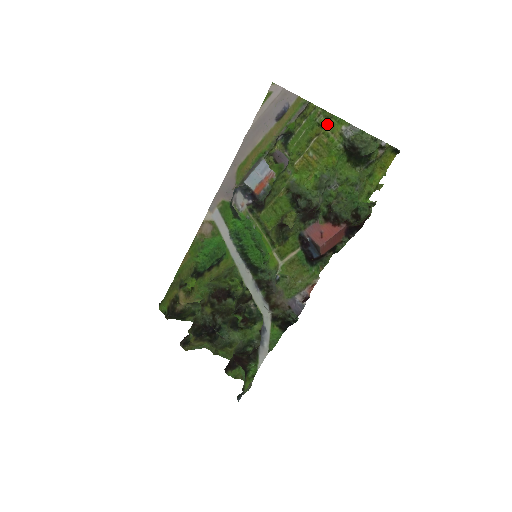
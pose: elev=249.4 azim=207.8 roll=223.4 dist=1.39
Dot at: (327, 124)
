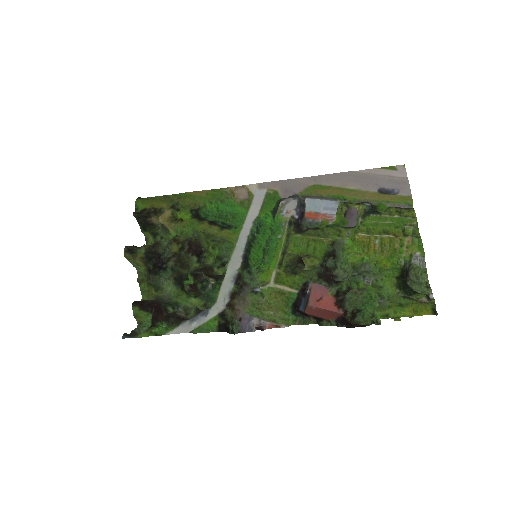
Dot at: (410, 238)
